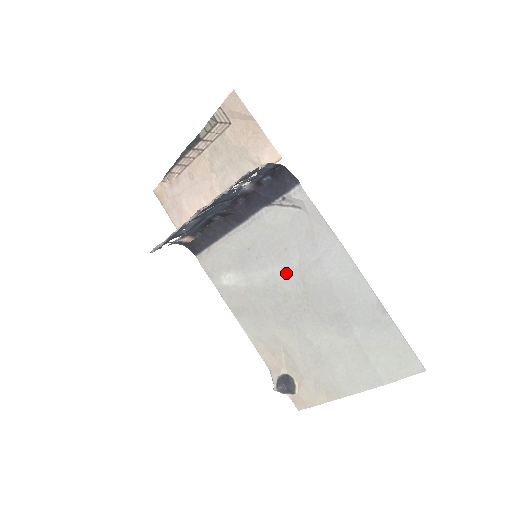
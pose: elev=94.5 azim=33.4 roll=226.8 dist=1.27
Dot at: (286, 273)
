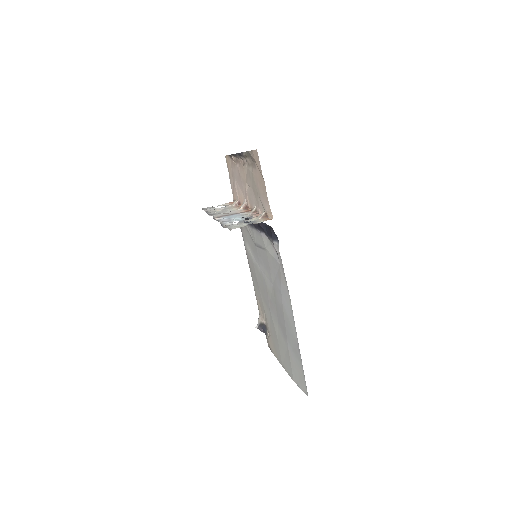
Dot at: (269, 279)
